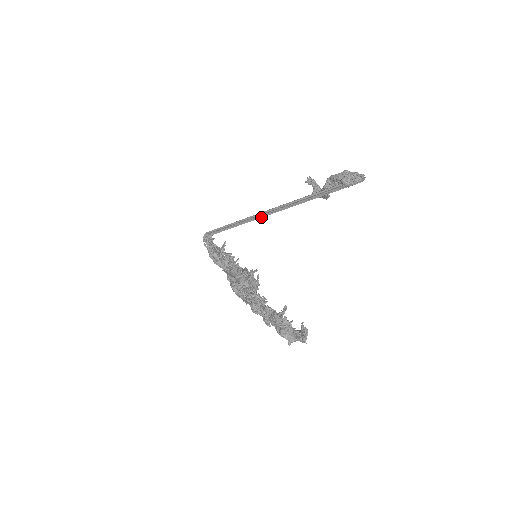
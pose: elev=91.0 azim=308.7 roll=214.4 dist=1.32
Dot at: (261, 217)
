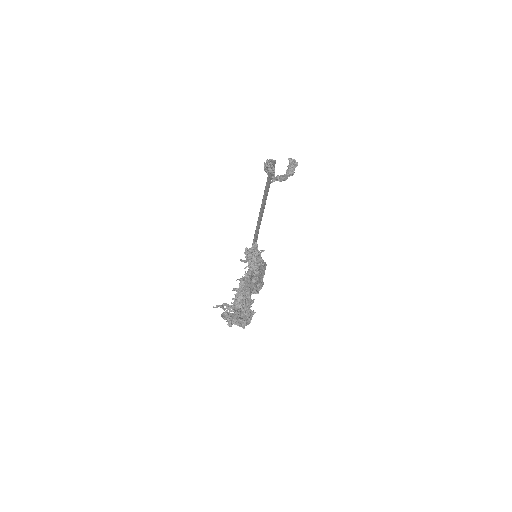
Dot at: occluded
